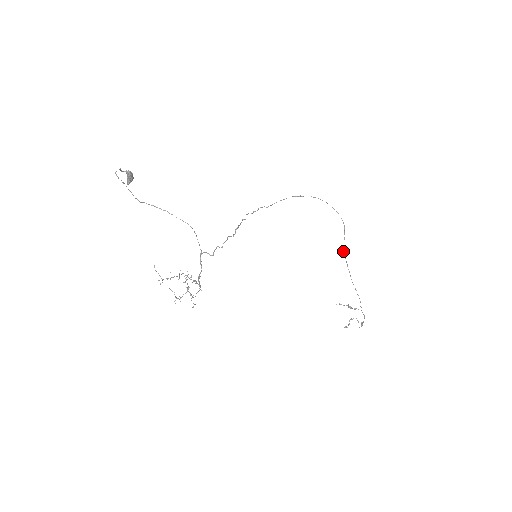
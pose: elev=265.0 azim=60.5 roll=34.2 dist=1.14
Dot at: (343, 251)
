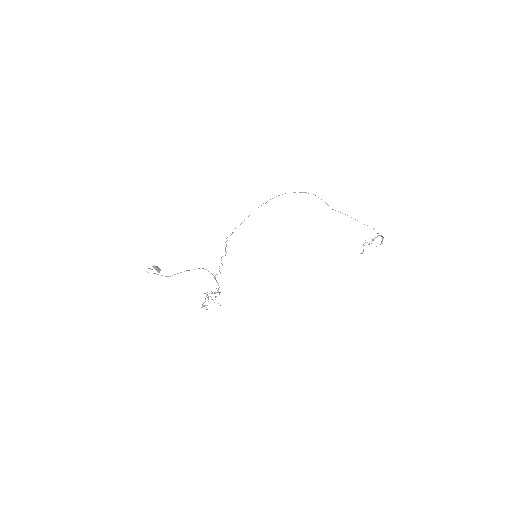
Dot at: occluded
